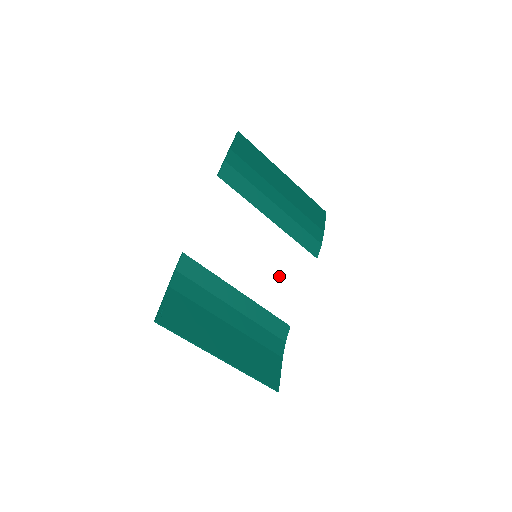
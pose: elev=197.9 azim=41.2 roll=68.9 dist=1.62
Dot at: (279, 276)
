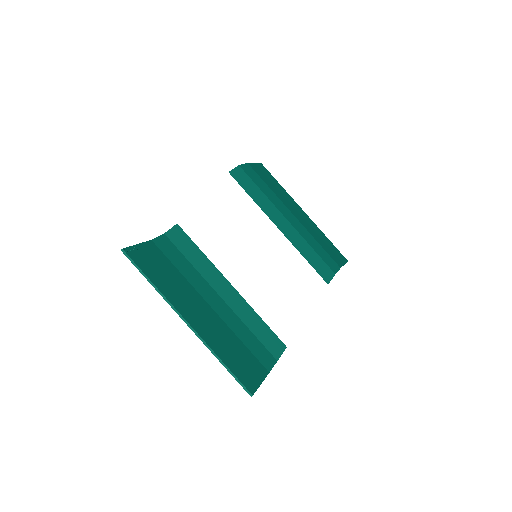
Dot at: (280, 285)
